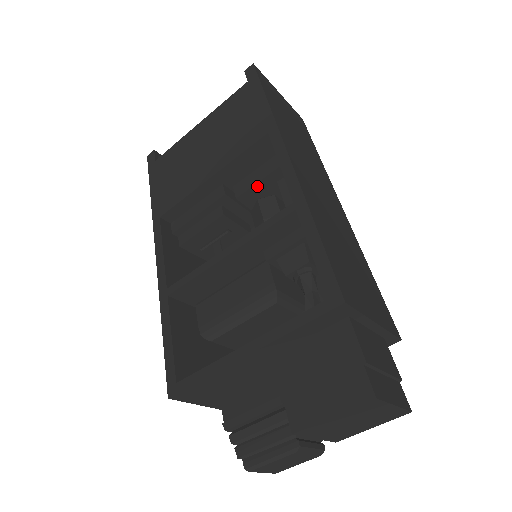
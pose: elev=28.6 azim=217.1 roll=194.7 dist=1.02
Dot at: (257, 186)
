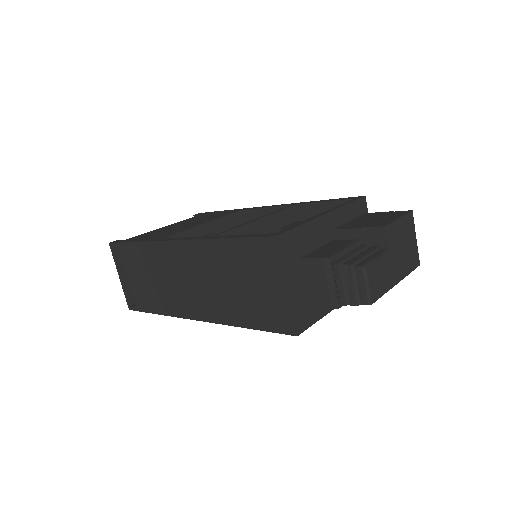
Dot at: occluded
